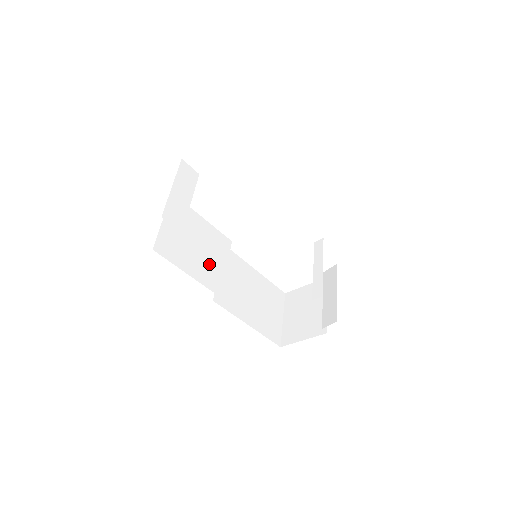
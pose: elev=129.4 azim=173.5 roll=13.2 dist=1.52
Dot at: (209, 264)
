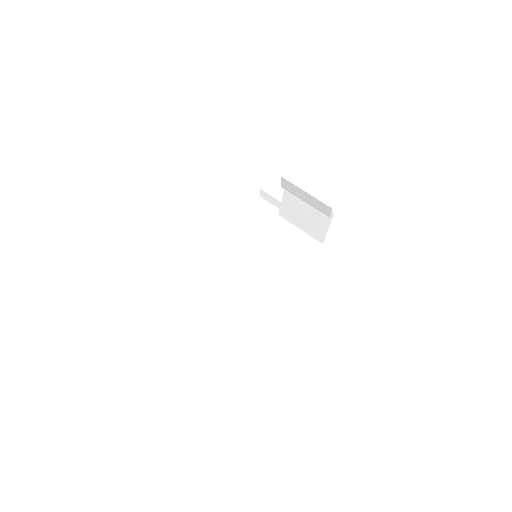
Dot at: (246, 292)
